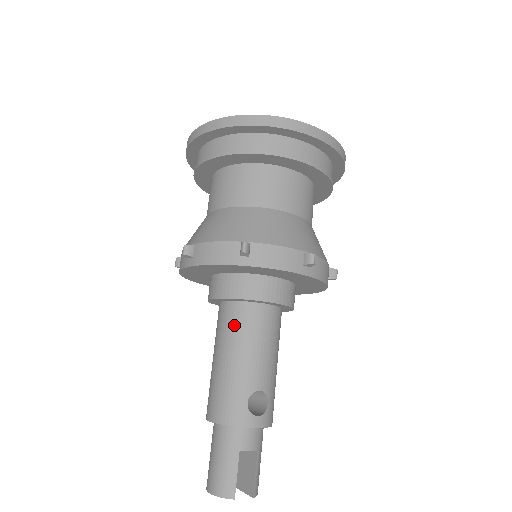
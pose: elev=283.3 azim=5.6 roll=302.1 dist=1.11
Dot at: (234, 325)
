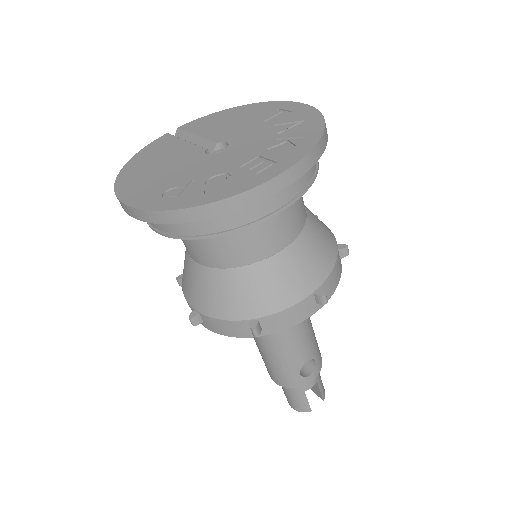
Dot at: occluded
